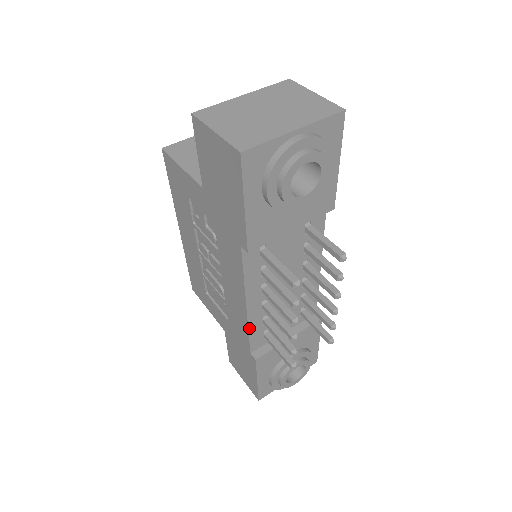
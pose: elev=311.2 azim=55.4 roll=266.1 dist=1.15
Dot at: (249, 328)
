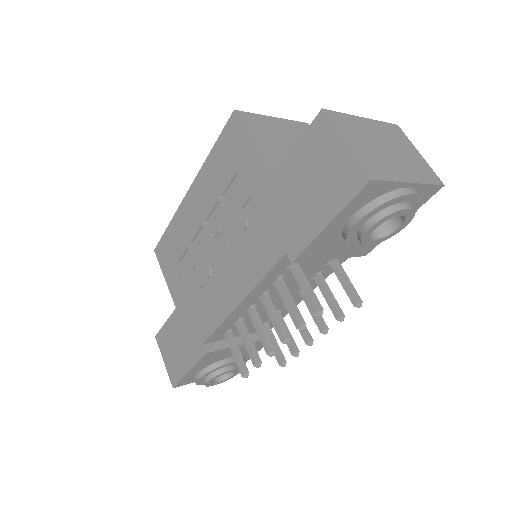
Dot at: (223, 323)
